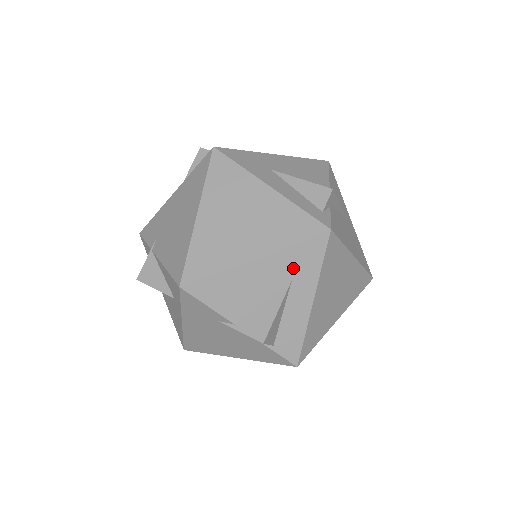
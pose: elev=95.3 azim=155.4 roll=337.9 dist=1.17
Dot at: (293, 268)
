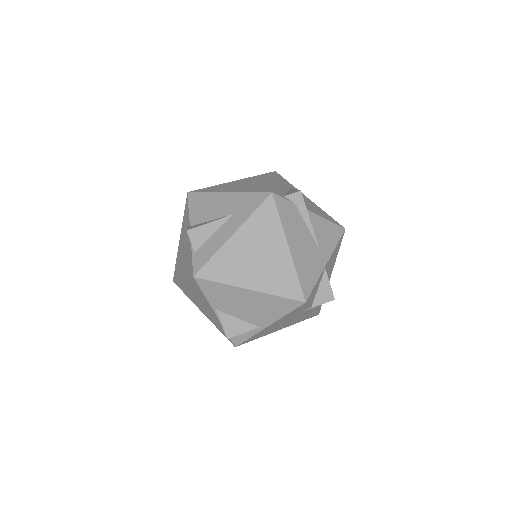
Dot at: (239, 207)
